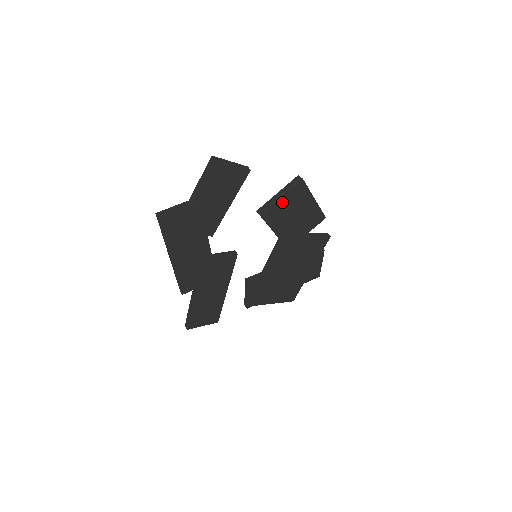
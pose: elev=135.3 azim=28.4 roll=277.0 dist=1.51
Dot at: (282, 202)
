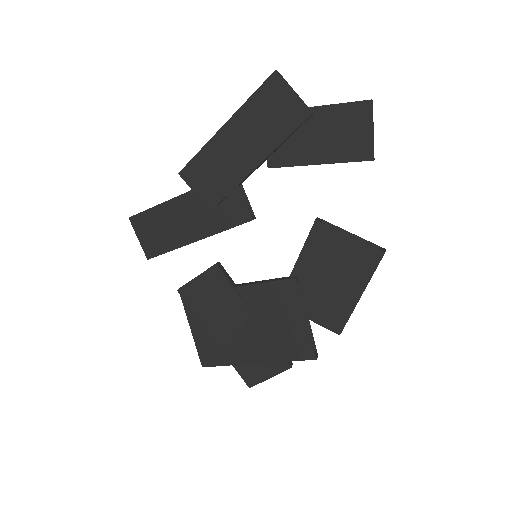
Dot at: (344, 242)
